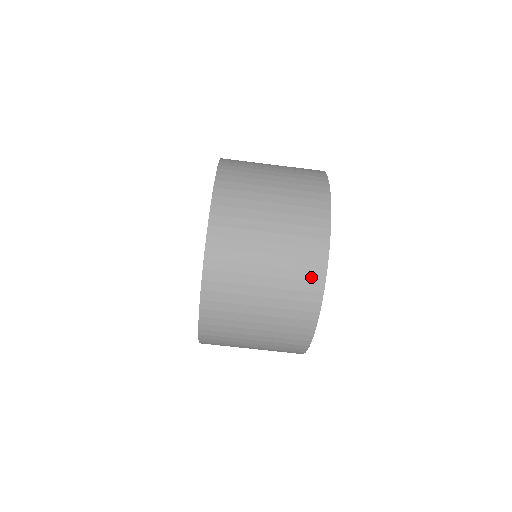
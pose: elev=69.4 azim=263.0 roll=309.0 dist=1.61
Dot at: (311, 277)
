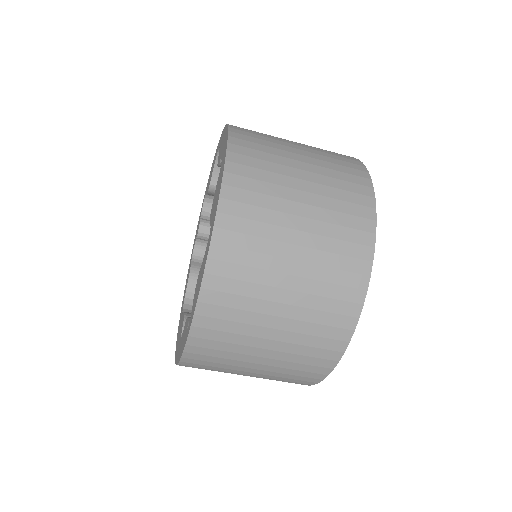
Dot at: (343, 309)
